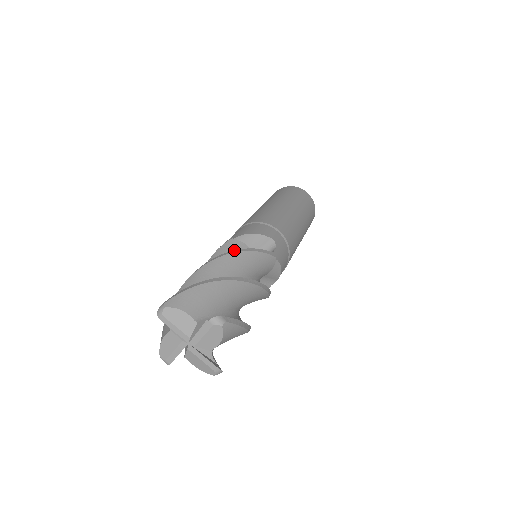
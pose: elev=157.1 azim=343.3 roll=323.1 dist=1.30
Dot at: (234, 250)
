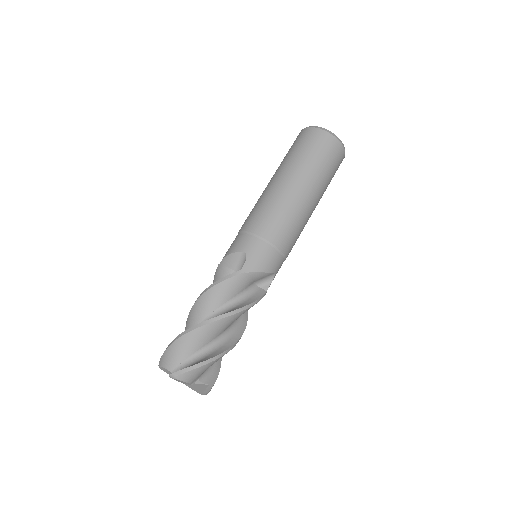
Dot at: (204, 290)
